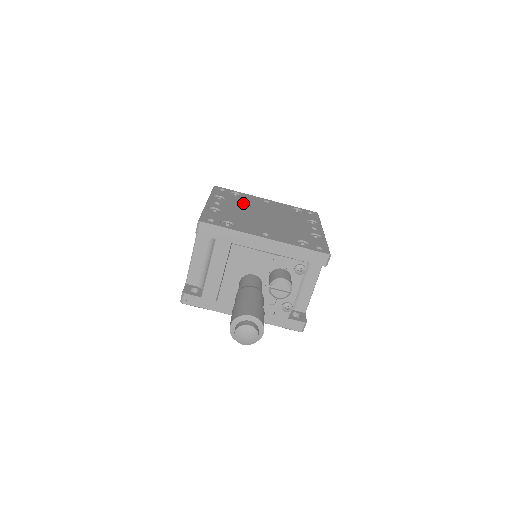
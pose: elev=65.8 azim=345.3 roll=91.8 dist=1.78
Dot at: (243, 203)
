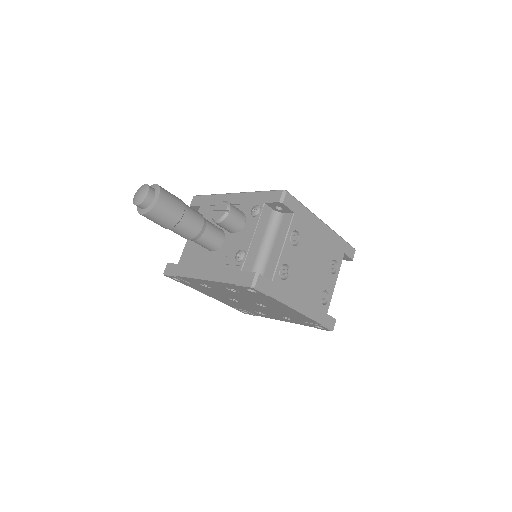
Dot at: occluded
